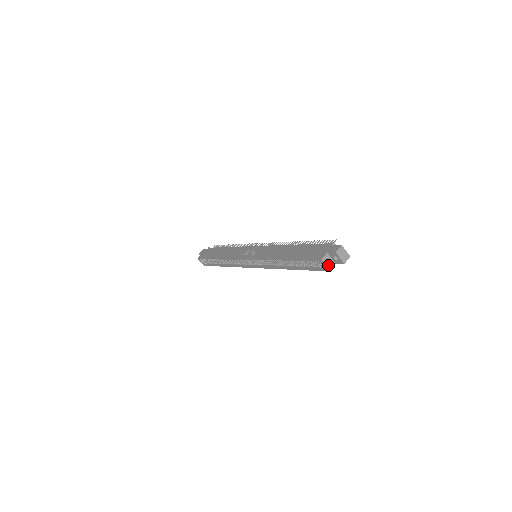
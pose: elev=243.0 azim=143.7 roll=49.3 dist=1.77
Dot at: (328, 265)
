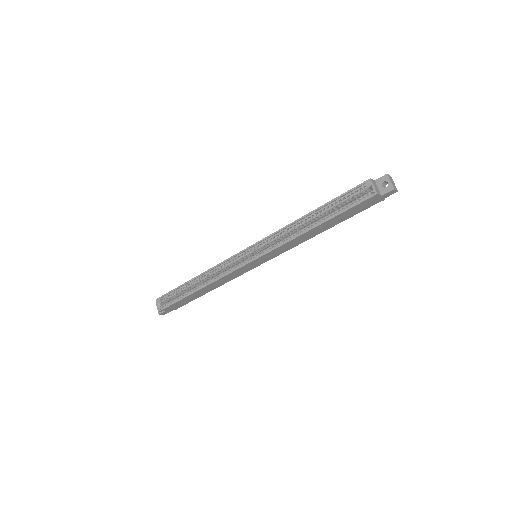
Dot at: (376, 188)
